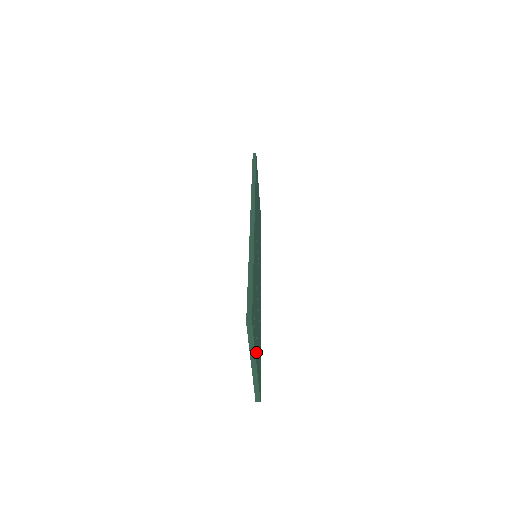
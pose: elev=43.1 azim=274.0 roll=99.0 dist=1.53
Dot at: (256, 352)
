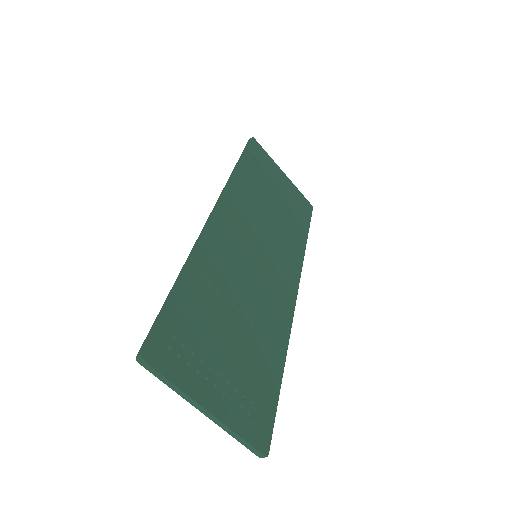
Dot at: (207, 391)
